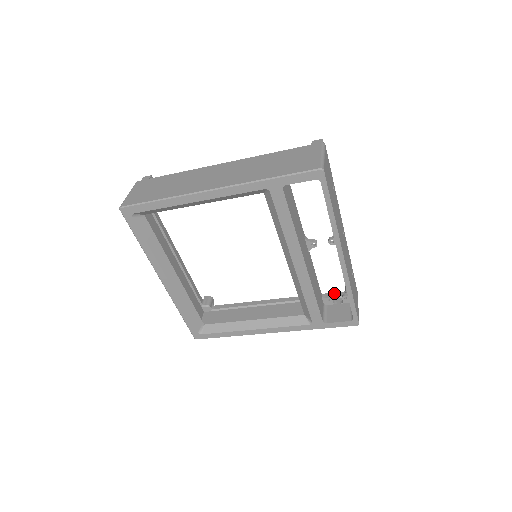
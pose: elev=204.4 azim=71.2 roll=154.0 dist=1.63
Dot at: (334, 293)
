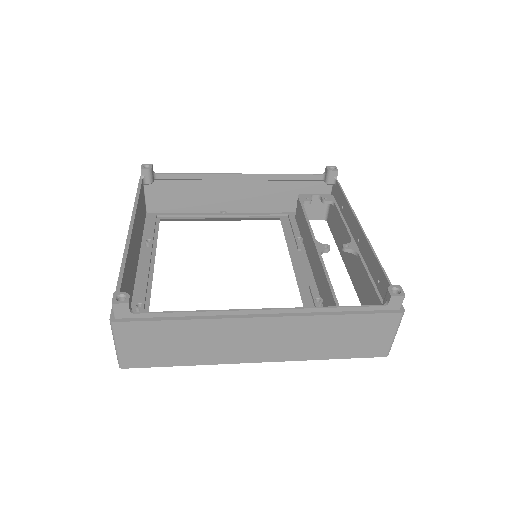
Dot at: (311, 176)
